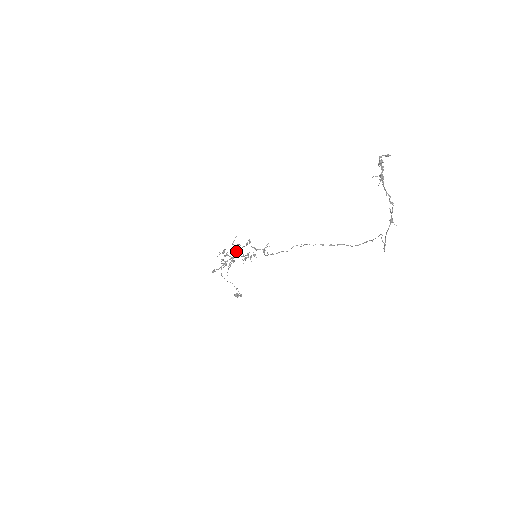
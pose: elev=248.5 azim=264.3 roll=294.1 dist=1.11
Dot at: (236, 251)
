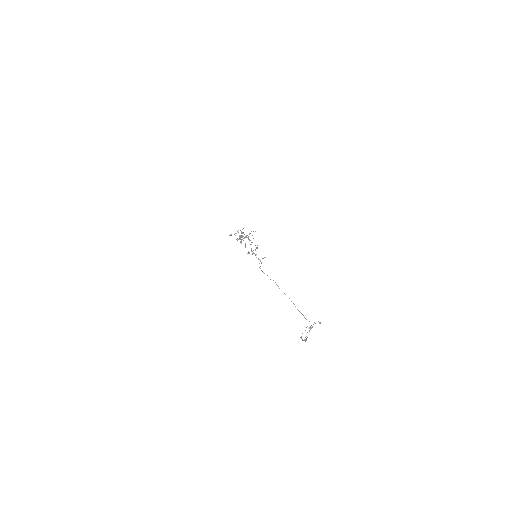
Dot at: (249, 240)
